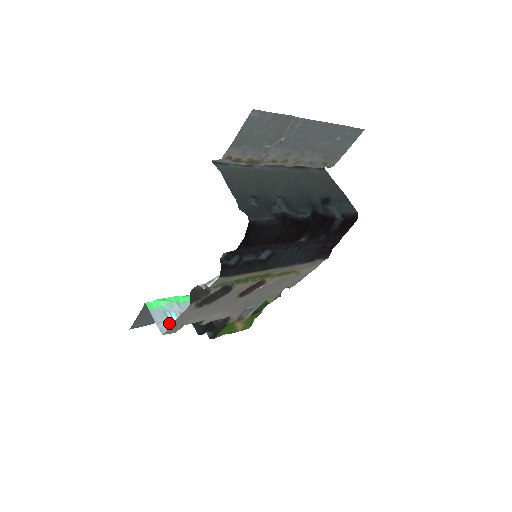
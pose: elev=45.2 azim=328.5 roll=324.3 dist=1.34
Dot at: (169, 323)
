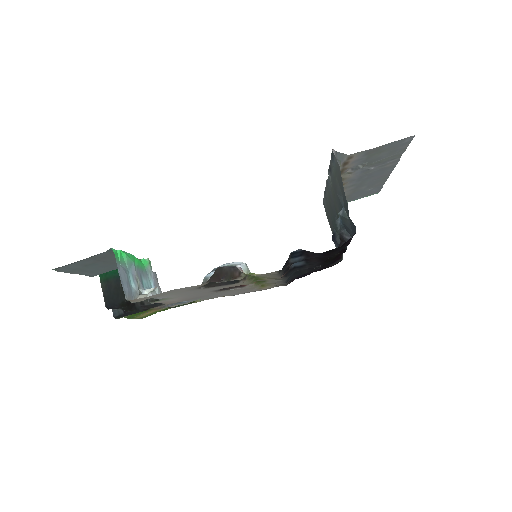
Dot at: (130, 287)
